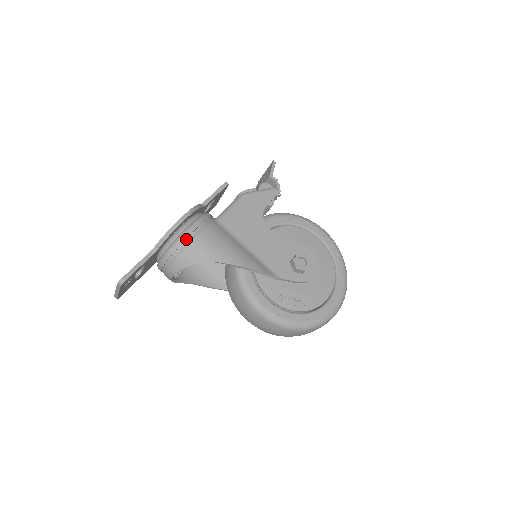
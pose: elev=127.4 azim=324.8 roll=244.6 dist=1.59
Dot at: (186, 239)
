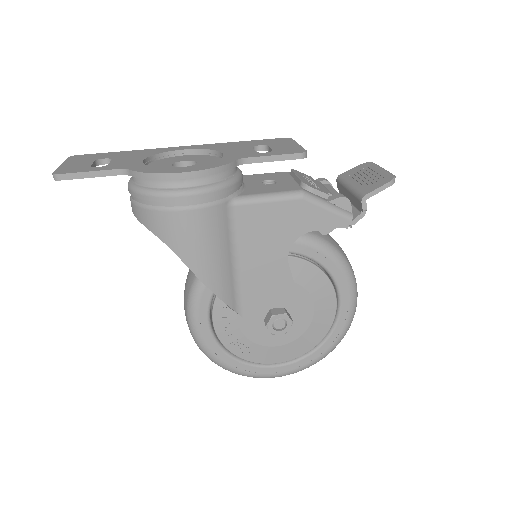
Dot at: (165, 201)
